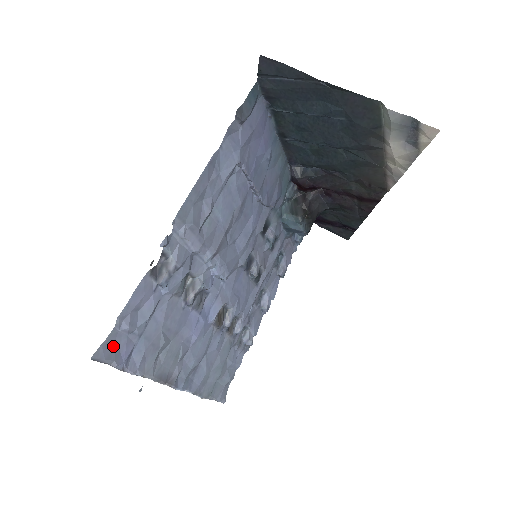
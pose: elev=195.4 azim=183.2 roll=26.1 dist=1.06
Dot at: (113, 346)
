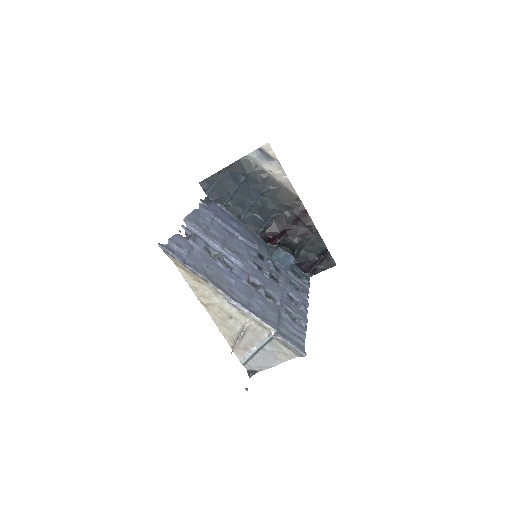
Dot at: (170, 250)
